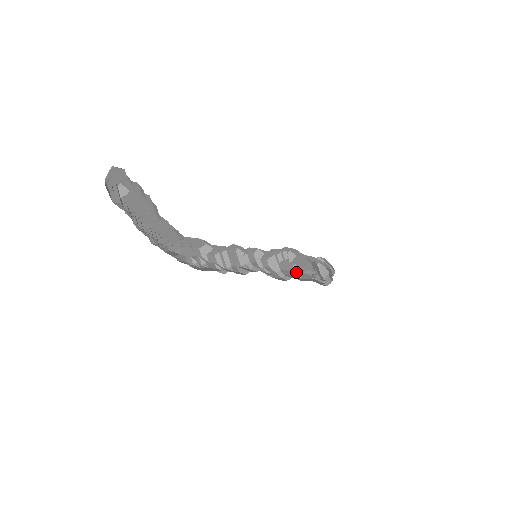
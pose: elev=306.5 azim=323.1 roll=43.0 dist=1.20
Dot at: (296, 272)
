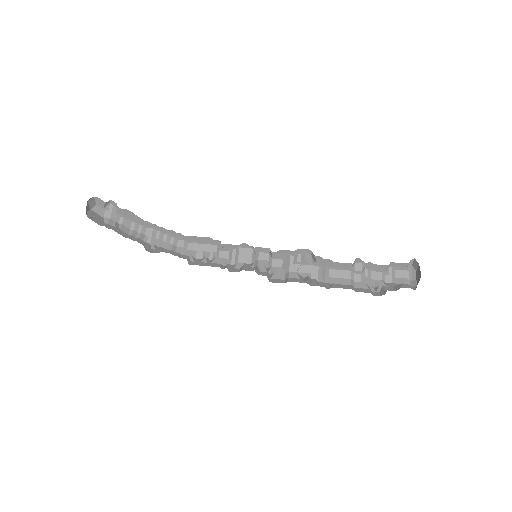
Dot at: (323, 275)
